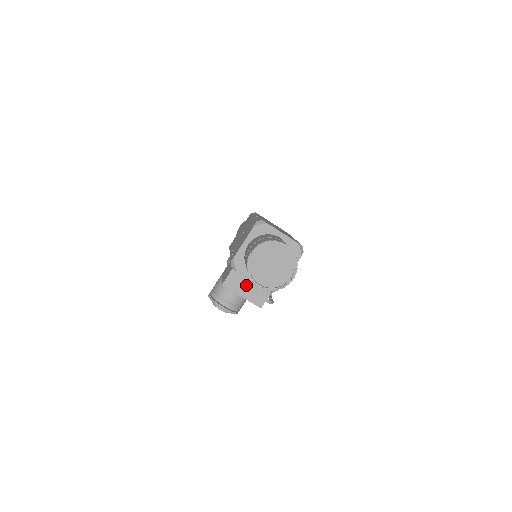
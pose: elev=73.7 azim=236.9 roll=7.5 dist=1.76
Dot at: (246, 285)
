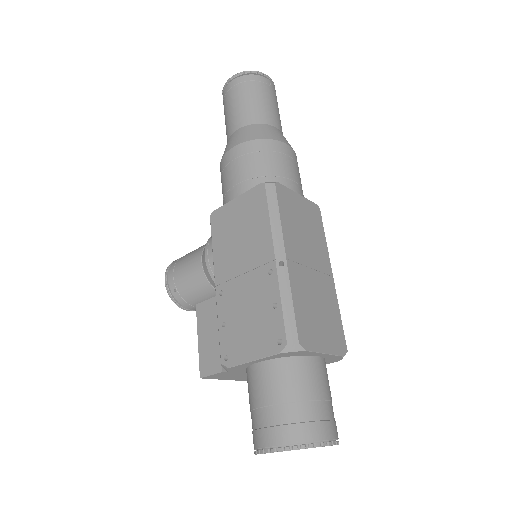
Dot at: (238, 376)
